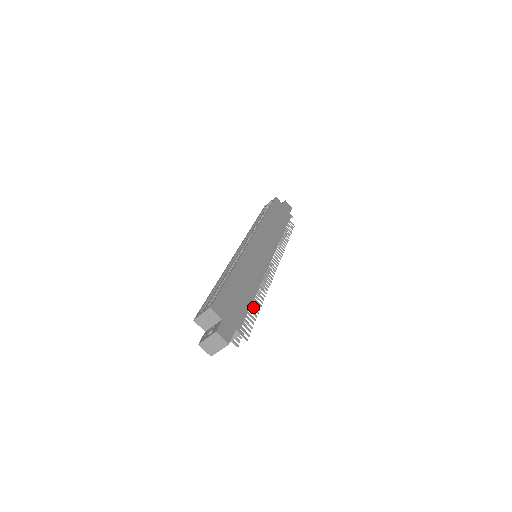
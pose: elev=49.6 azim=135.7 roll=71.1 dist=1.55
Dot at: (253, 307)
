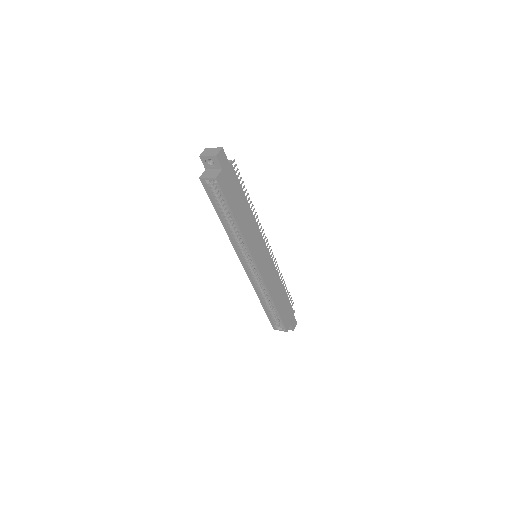
Dot at: occluded
